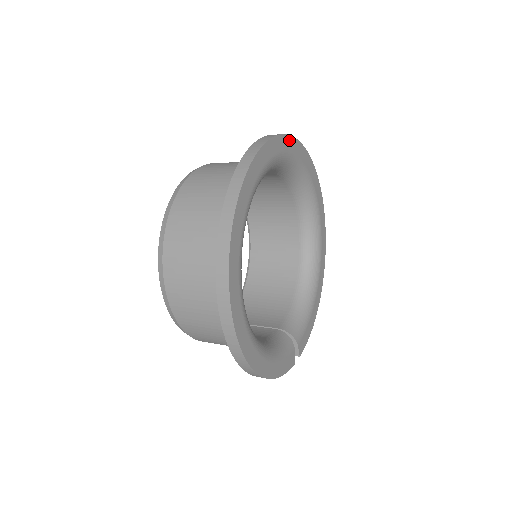
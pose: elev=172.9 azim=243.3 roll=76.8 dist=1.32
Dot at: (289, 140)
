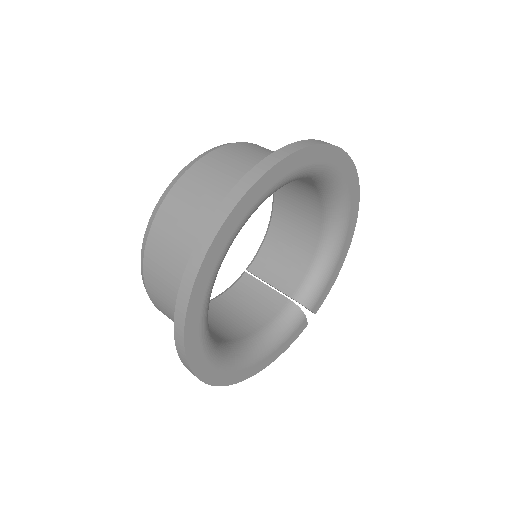
Dot at: (267, 177)
